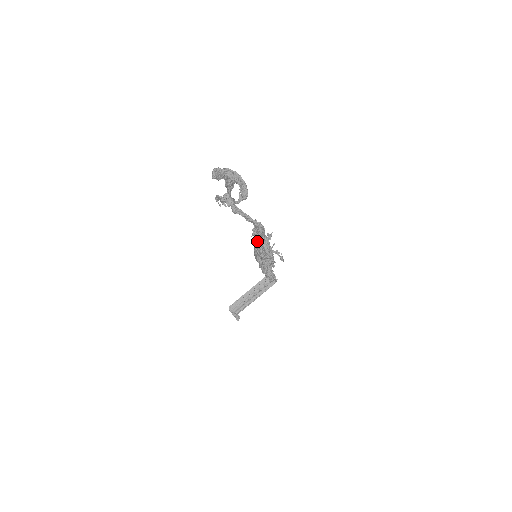
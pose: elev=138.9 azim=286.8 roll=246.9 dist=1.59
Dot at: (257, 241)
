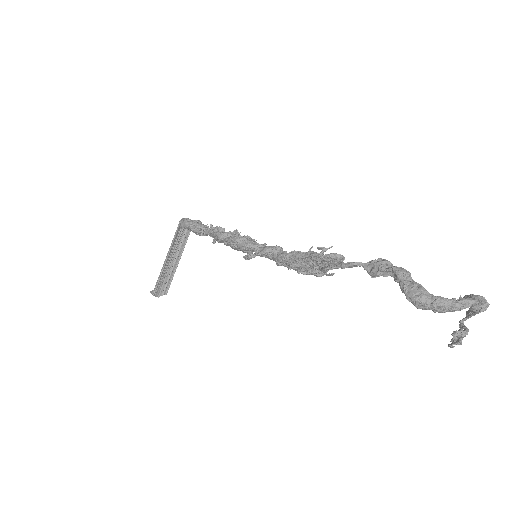
Dot at: occluded
